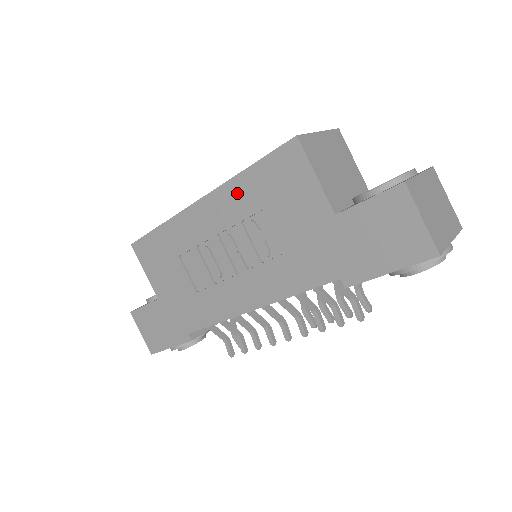
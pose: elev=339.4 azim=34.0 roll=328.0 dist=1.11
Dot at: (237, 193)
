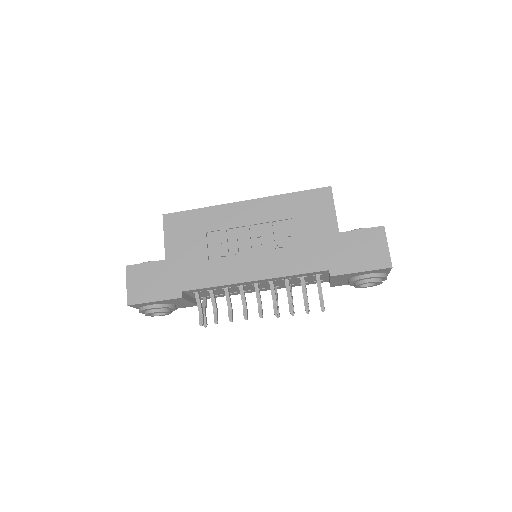
Dot at: (277, 204)
